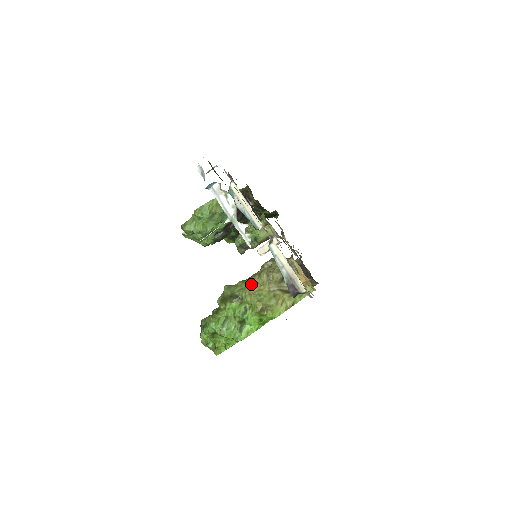
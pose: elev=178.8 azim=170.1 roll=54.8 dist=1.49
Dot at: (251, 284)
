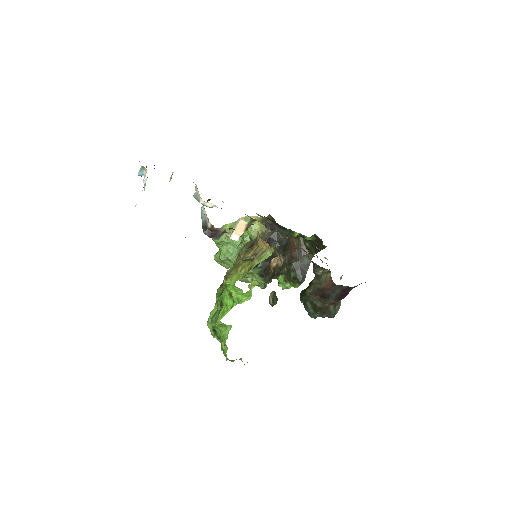
Dot at: occluded
